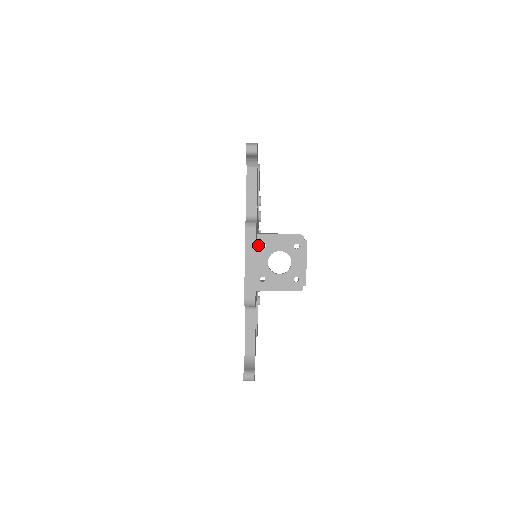
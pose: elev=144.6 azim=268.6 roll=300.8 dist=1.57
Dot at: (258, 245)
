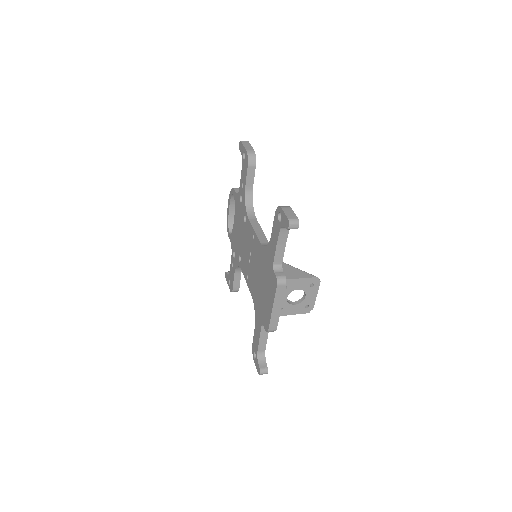
Dot at: occluded
